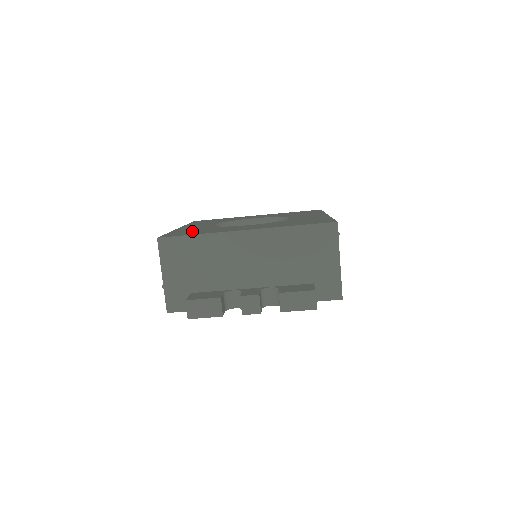
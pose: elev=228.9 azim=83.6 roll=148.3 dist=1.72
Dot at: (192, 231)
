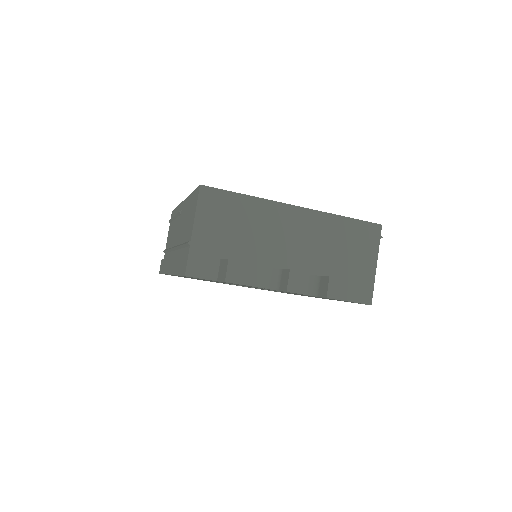
Dot at: occluded
